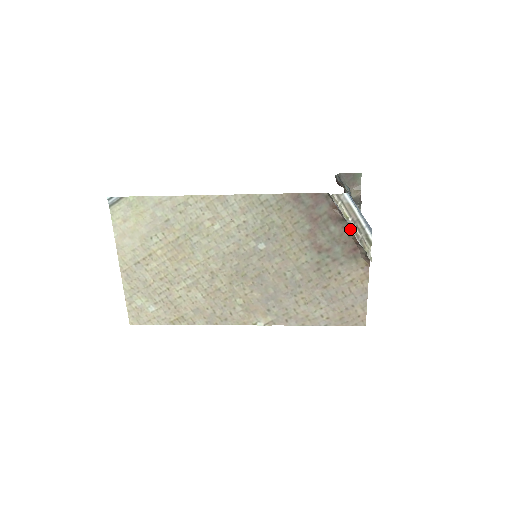
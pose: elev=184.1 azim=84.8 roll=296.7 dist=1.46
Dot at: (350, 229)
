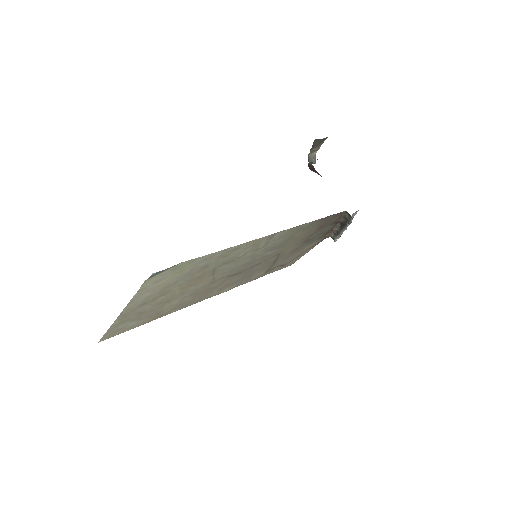
Dot at: (336, 225)
